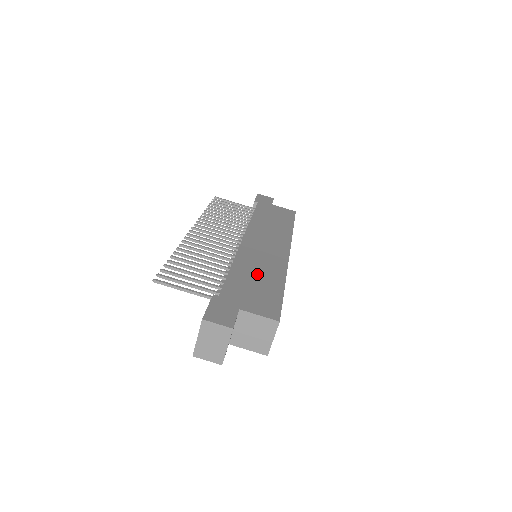
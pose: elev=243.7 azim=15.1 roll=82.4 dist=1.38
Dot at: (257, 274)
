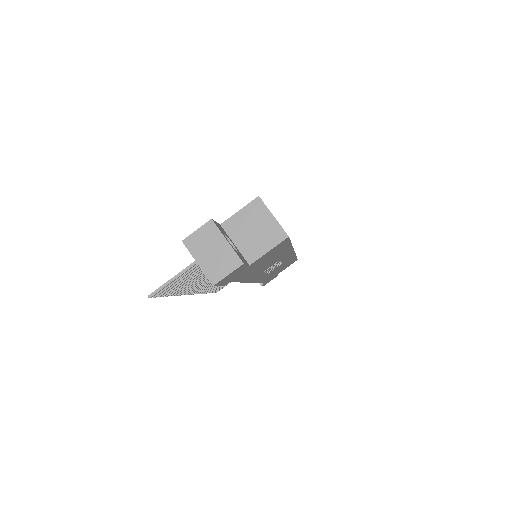
Dot at: occluded
